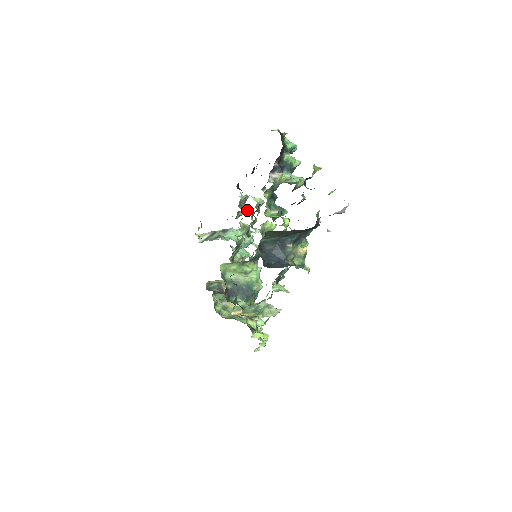
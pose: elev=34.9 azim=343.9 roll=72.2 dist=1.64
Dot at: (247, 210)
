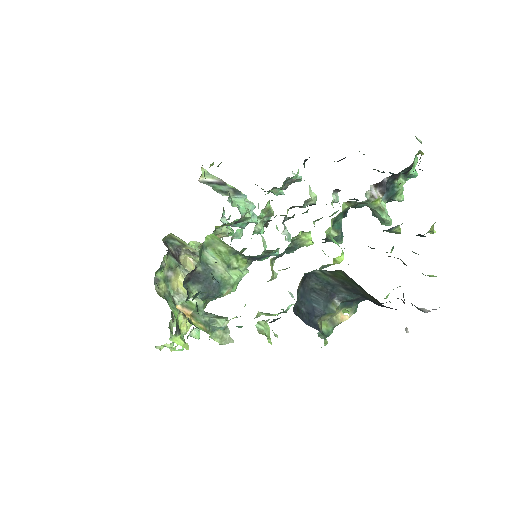
Dot at: occluded
